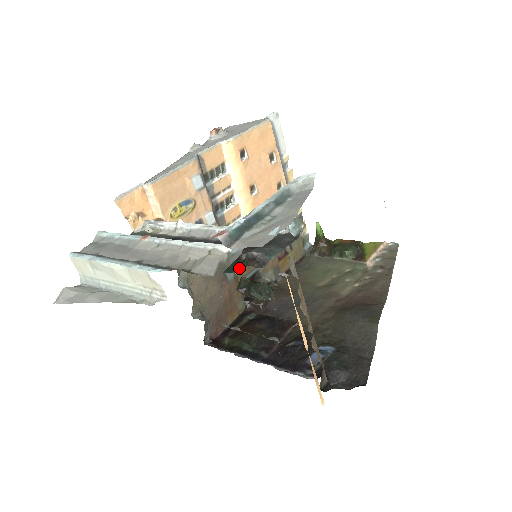
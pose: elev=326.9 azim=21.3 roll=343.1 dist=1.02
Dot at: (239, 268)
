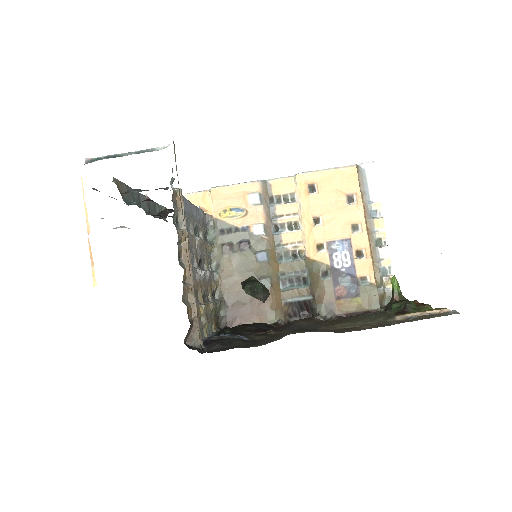
Dot at: occluded
